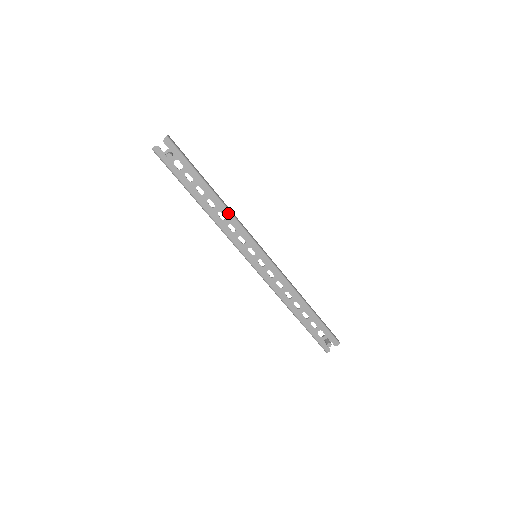
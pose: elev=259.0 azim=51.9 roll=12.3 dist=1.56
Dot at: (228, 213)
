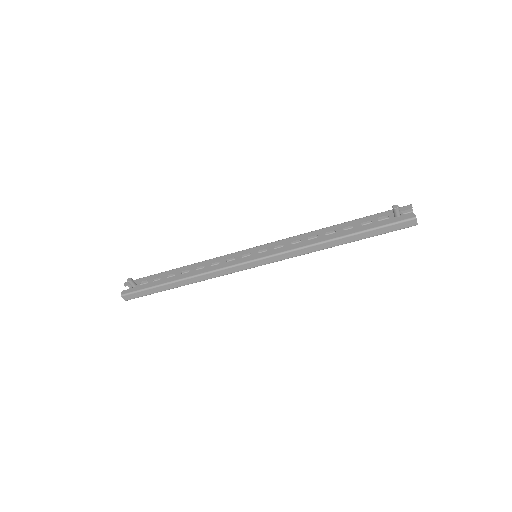
Dot at: (203, 263)
